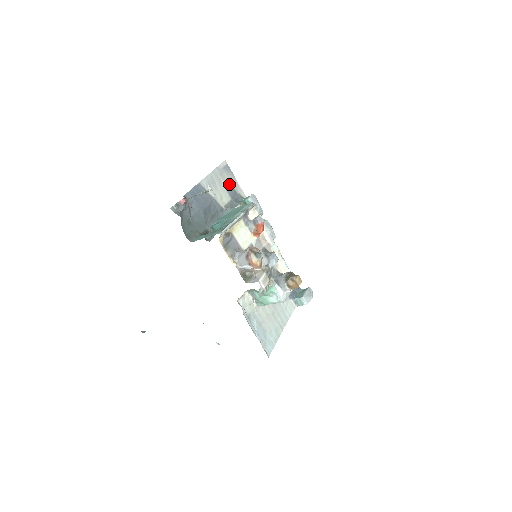
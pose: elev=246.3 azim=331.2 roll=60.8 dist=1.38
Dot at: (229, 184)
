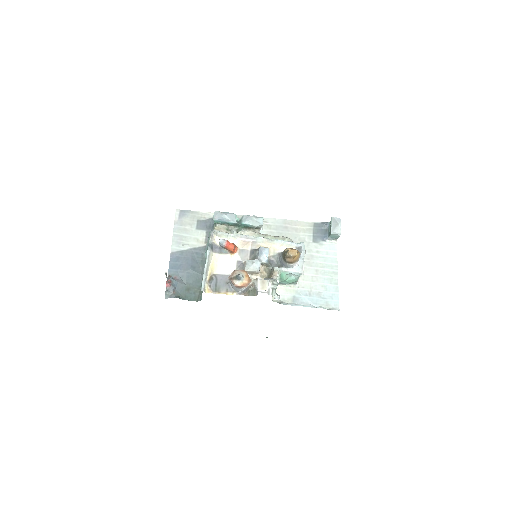
Dot at: (194, 222)
